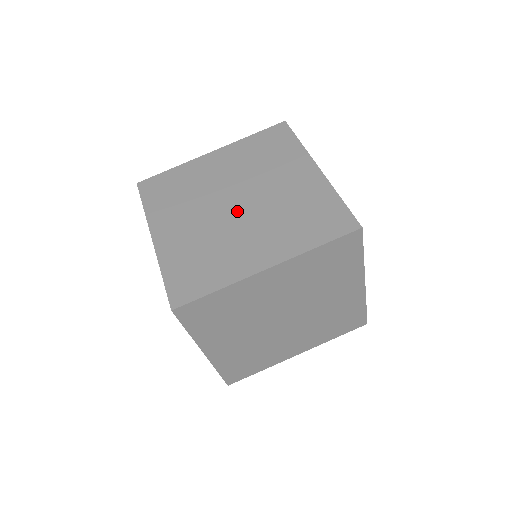
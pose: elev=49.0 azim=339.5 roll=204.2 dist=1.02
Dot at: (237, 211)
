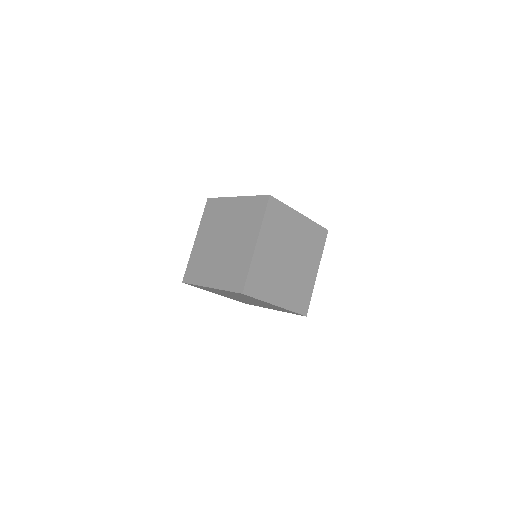
Dot at: (227, 243)
